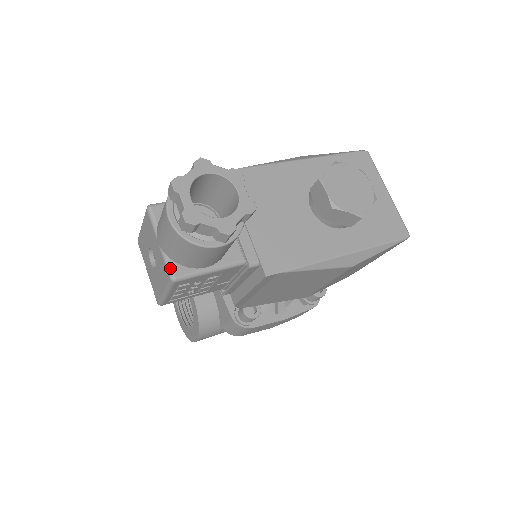
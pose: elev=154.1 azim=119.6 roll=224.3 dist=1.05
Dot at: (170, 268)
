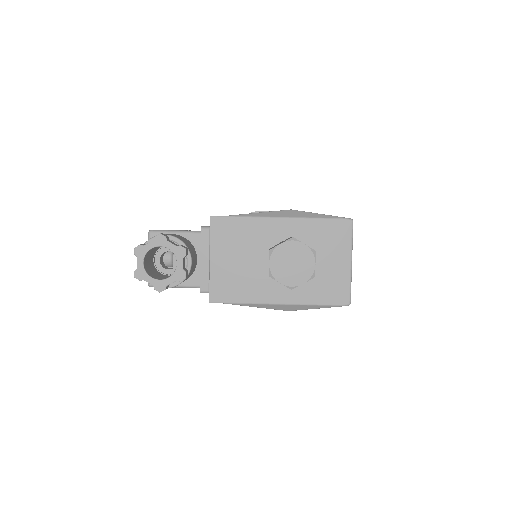
Dot at: occluded
